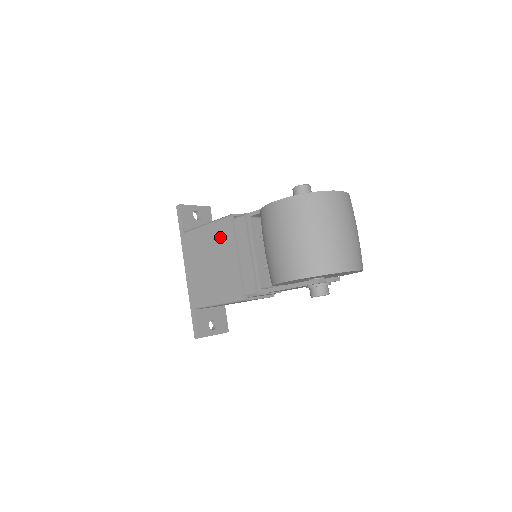
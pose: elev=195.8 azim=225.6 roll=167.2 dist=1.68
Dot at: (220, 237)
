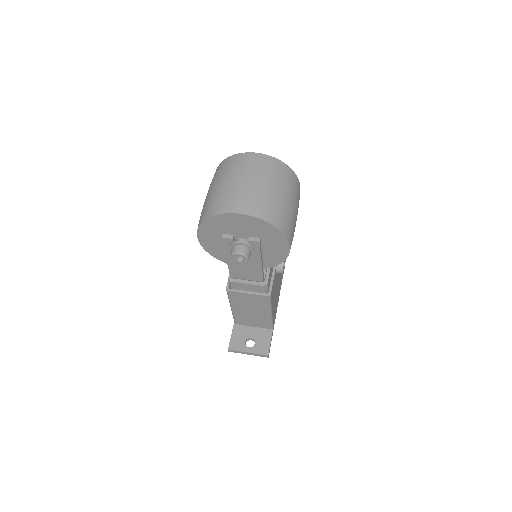
Dot at: occluded
